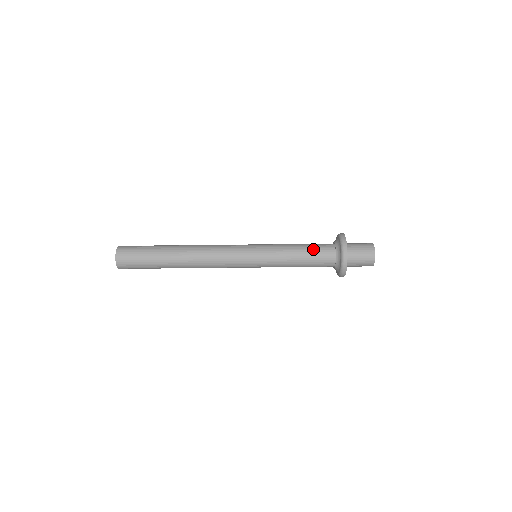
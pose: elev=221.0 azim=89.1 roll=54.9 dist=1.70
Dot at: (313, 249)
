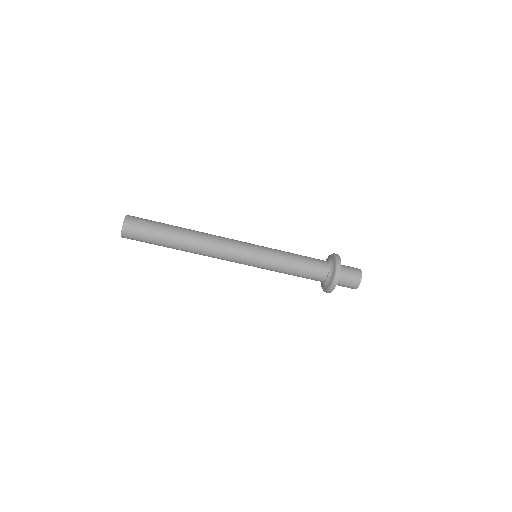
Dot at: (310, 260)
